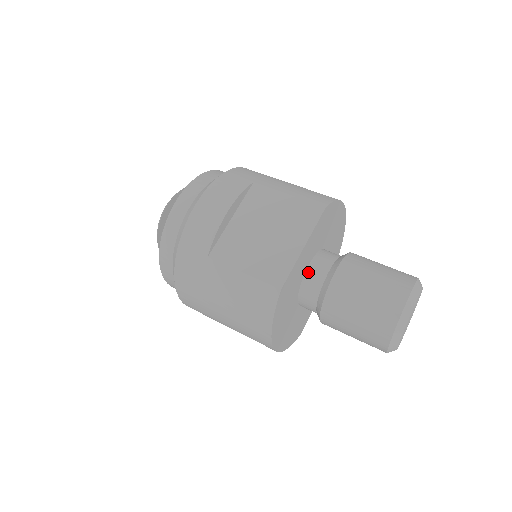
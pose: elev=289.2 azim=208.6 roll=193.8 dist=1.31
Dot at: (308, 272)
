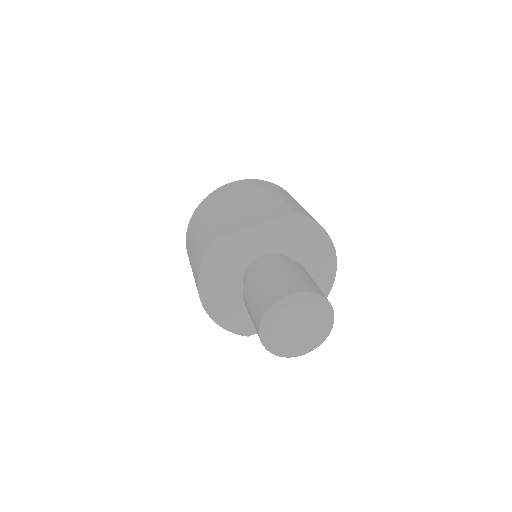
Dot at: (259, 258)
